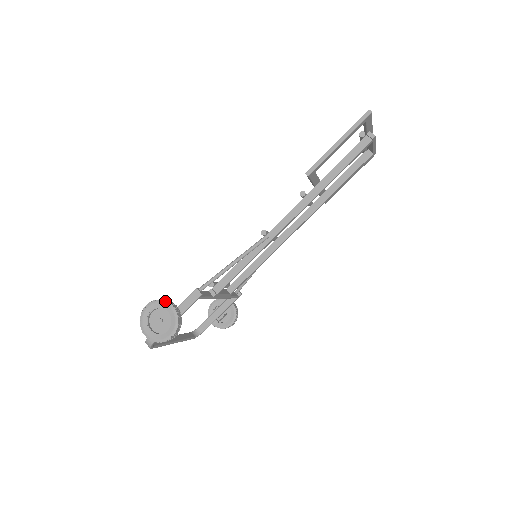
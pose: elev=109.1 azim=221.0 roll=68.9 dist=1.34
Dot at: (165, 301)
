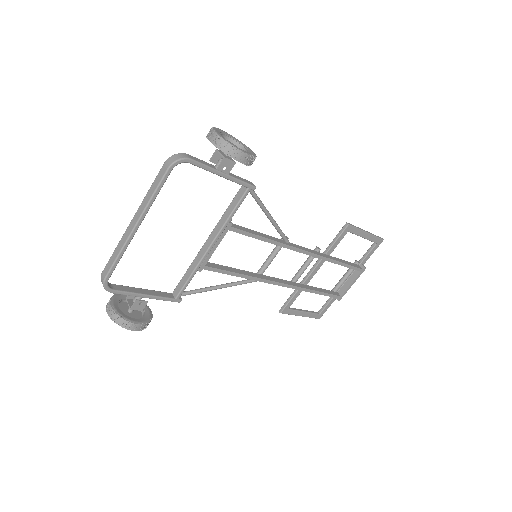
Dot at: occluded
